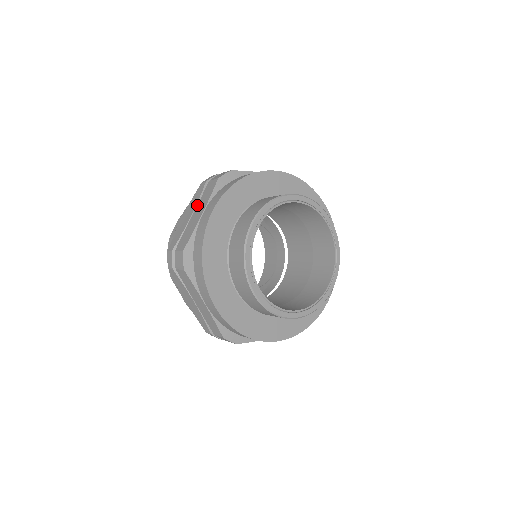
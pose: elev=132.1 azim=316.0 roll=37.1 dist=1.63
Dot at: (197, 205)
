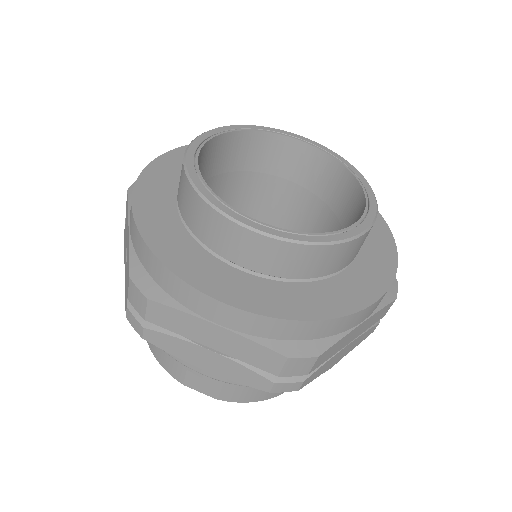
Dot at: occluded
